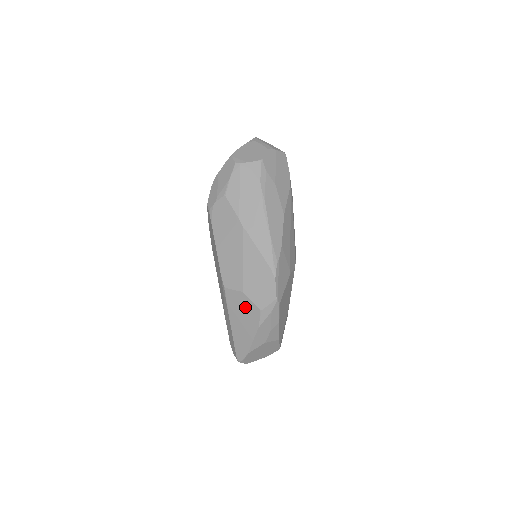
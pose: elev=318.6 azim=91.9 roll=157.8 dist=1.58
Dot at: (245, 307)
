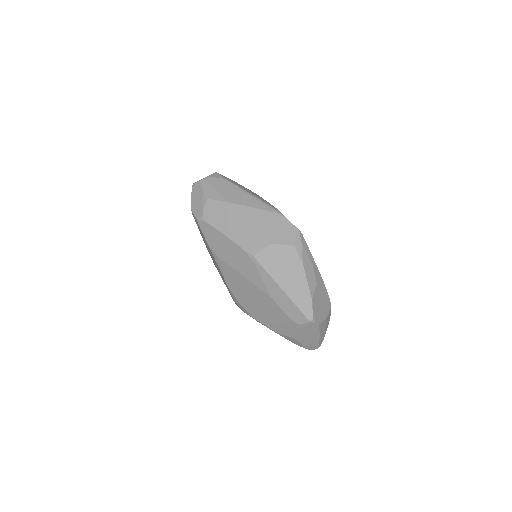
Dot at: (280, 256)
